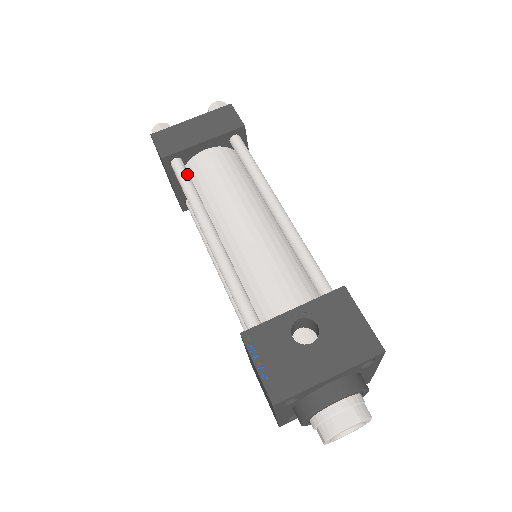
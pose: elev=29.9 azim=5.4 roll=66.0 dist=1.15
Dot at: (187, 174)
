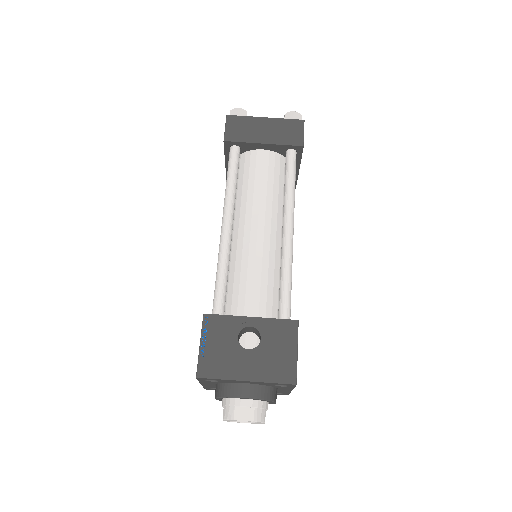
Dot at: (237, 164)
